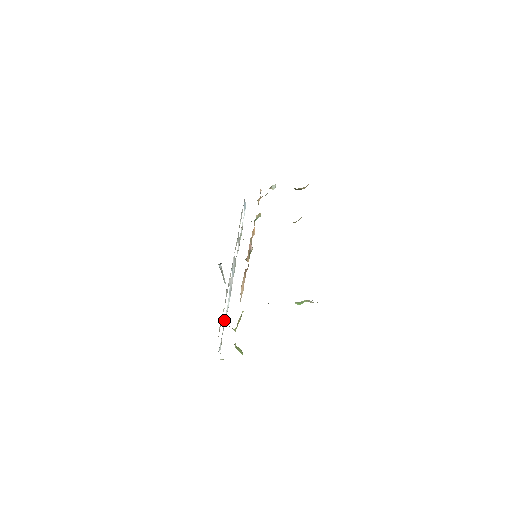
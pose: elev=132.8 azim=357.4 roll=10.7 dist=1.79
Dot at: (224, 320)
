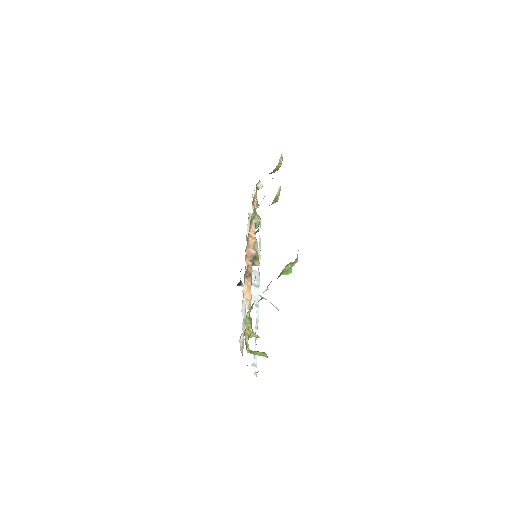
Dot at: (255, 333)
